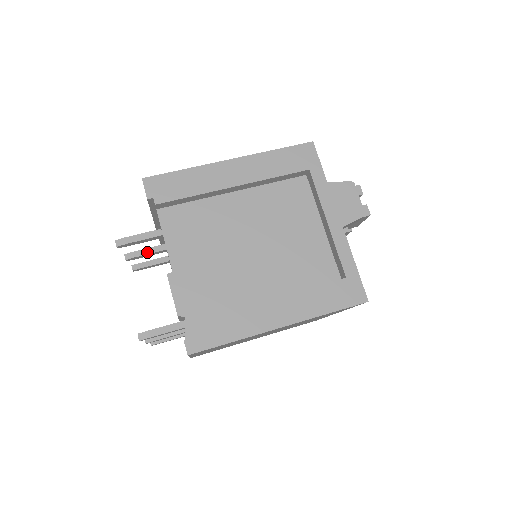
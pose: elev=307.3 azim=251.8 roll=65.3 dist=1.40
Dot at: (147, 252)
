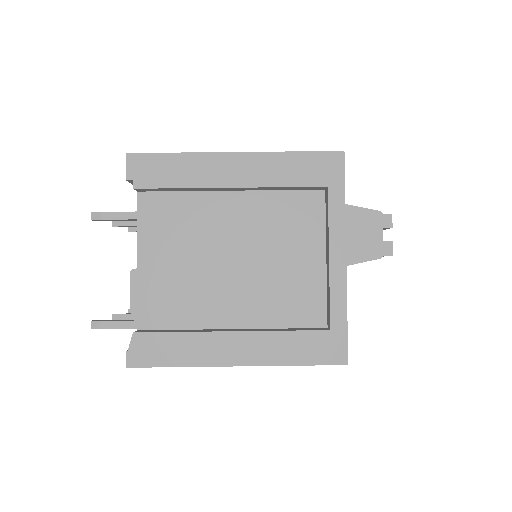
Dot at: (136, 224)
